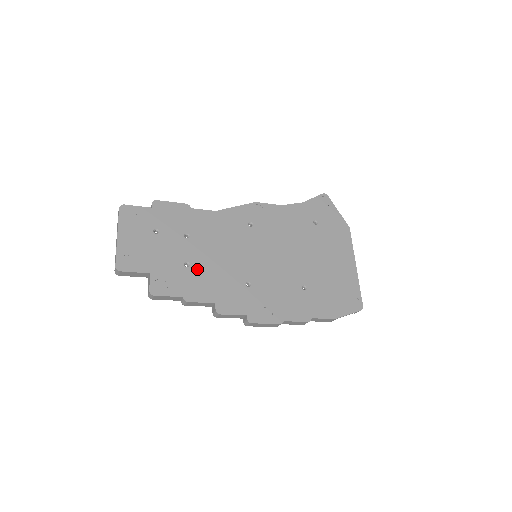
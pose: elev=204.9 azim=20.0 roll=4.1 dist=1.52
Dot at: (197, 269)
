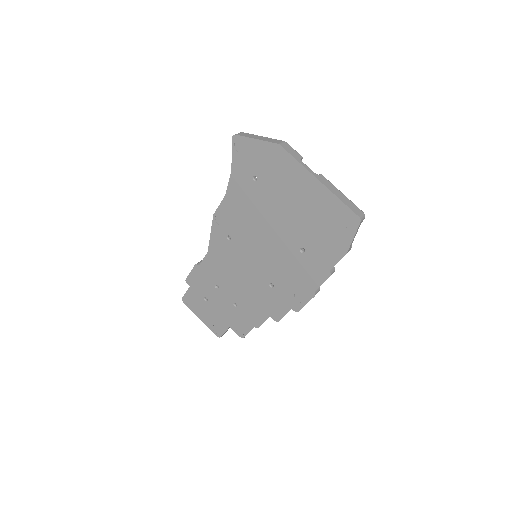
Dot at: (242, 303)
